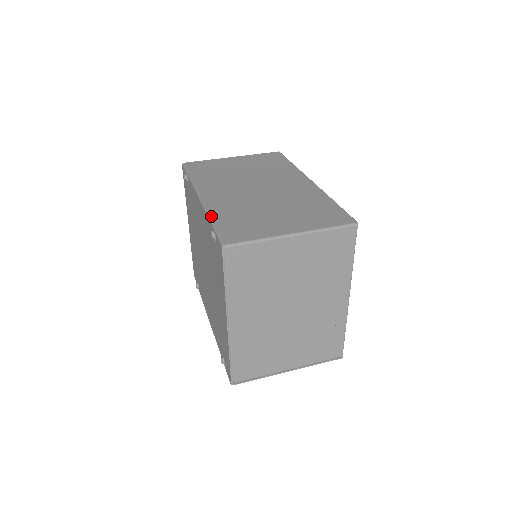
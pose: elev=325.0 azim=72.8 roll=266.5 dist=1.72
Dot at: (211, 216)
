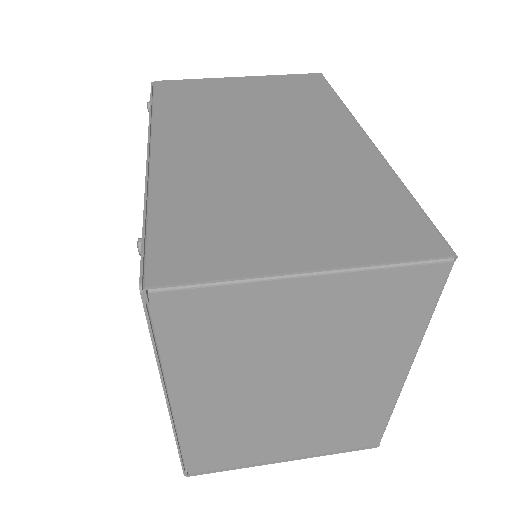
Dot at: (150, 202)
